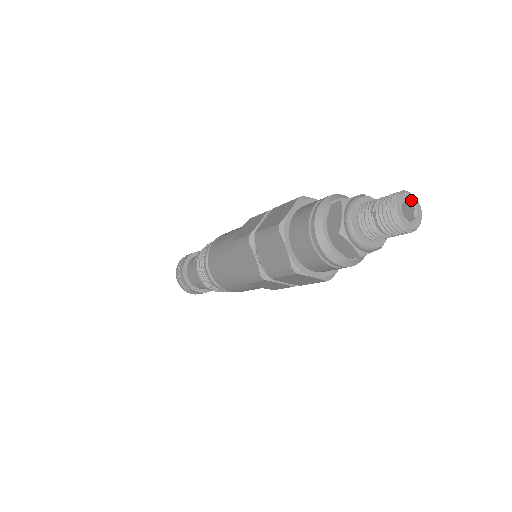
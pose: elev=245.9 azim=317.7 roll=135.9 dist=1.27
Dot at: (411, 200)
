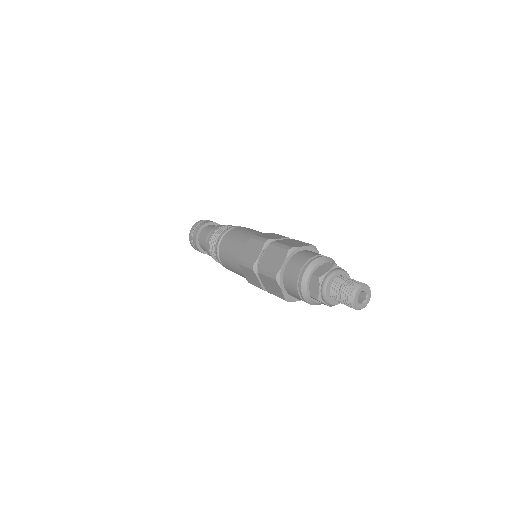
Dot at: (364, 290)
